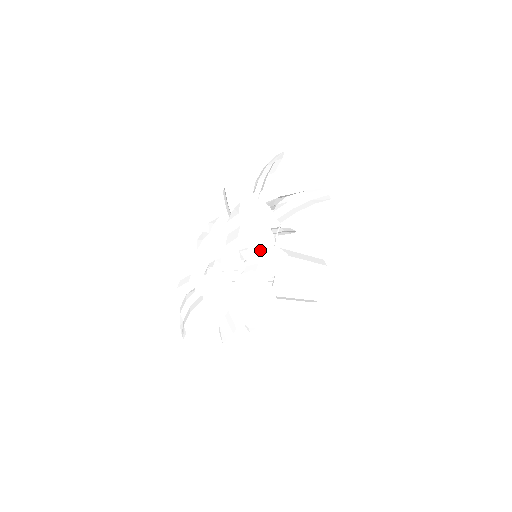
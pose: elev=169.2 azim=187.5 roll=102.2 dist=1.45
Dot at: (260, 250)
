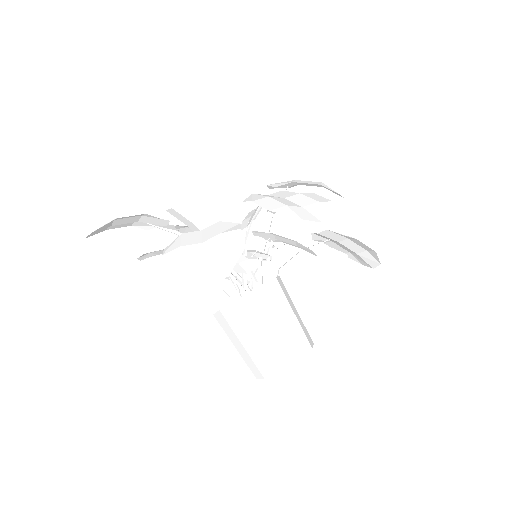
Dot at: occluded
